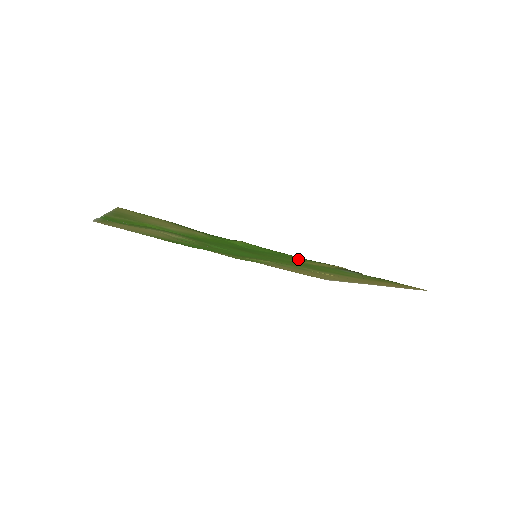
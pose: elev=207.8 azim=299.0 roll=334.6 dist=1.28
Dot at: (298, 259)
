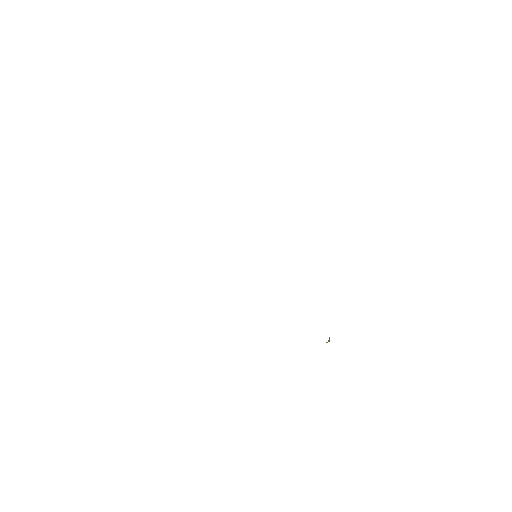
Dot at: occluded
